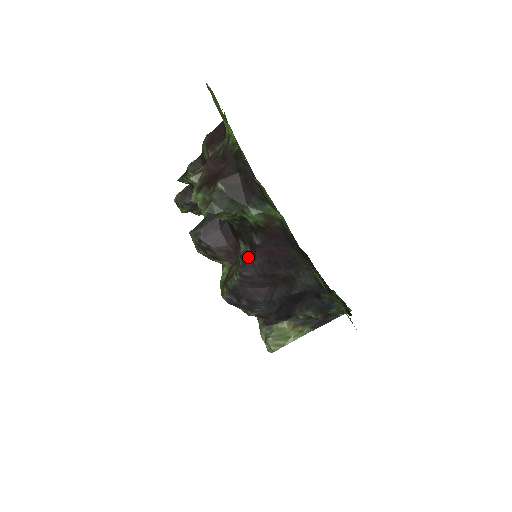
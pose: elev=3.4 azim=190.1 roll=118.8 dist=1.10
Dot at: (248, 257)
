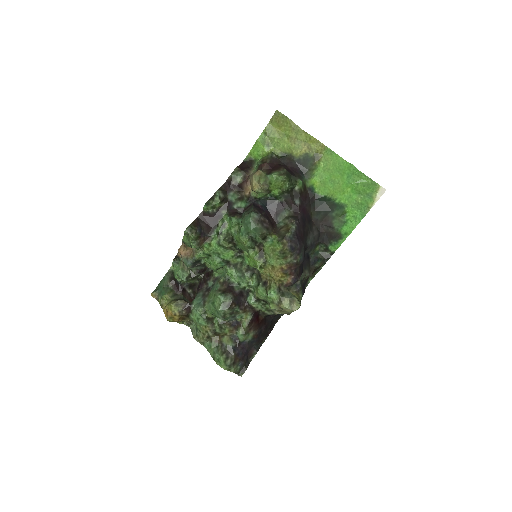
Dot at: (294, 215)
